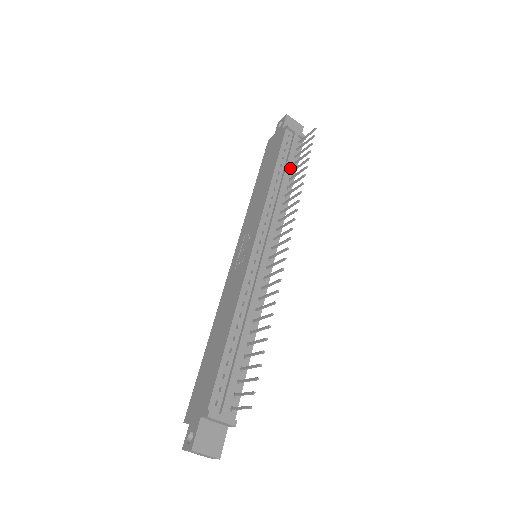
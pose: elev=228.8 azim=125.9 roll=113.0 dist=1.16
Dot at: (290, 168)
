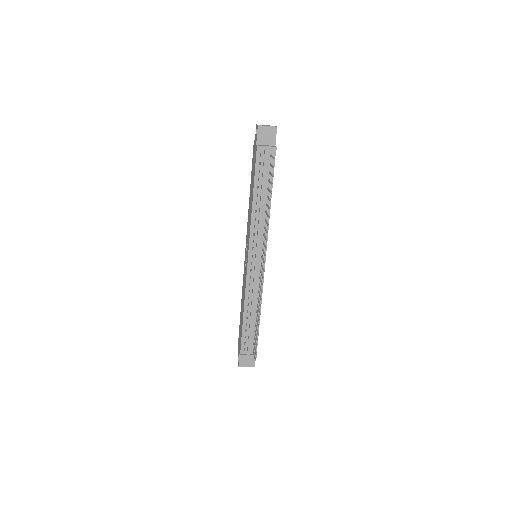
Dot at: (267, 185)
